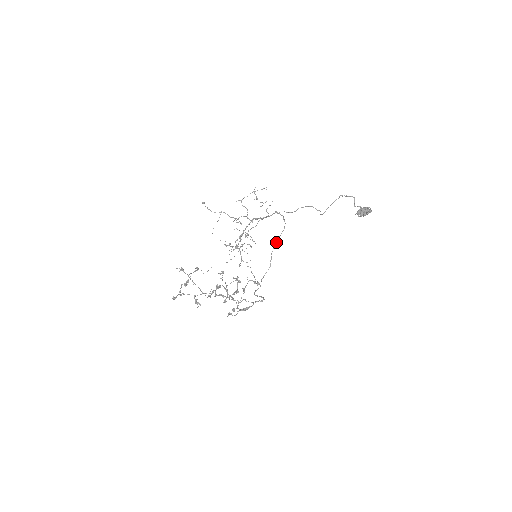
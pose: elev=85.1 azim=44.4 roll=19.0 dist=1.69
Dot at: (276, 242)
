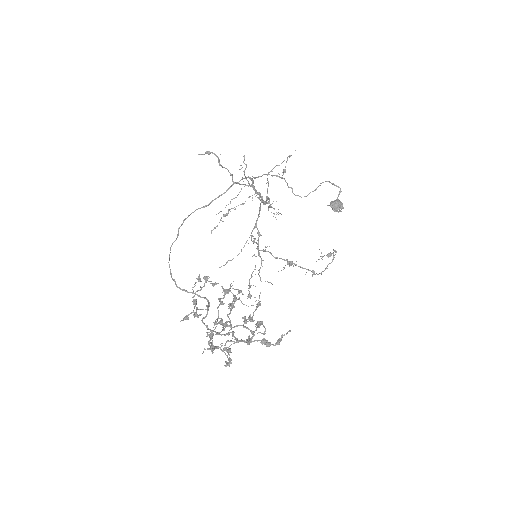
Dot at: (205, 206)
